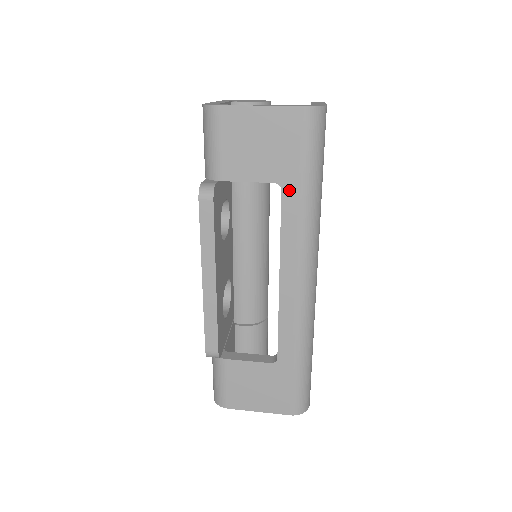
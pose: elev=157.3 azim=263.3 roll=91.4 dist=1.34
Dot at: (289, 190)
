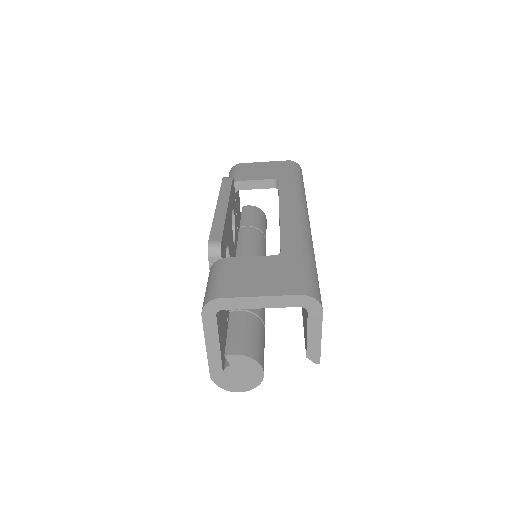
Dot at: (283, 180)
